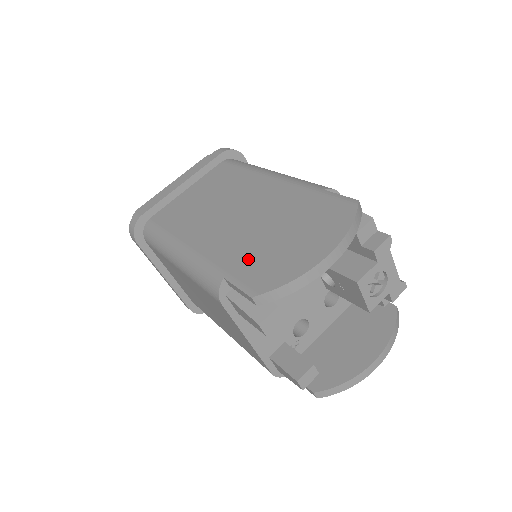
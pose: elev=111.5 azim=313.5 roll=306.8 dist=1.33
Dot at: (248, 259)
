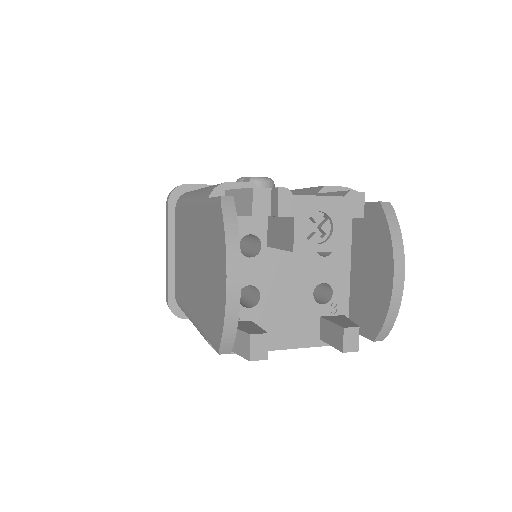
Dot at: (207, 313)
